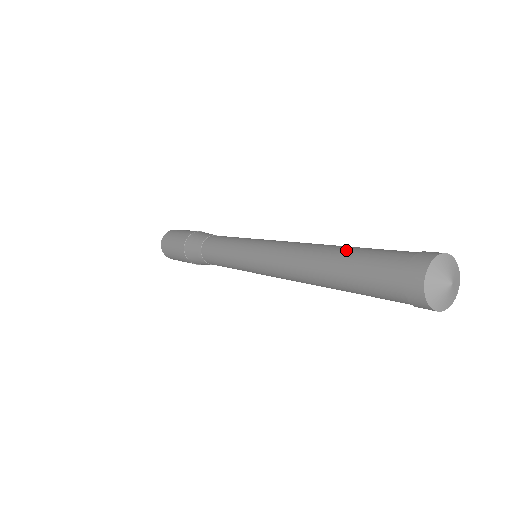
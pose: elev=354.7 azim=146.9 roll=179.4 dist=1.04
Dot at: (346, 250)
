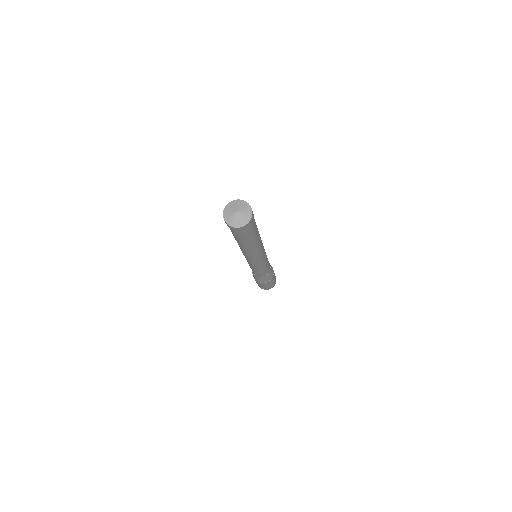
Dot at: occluded
